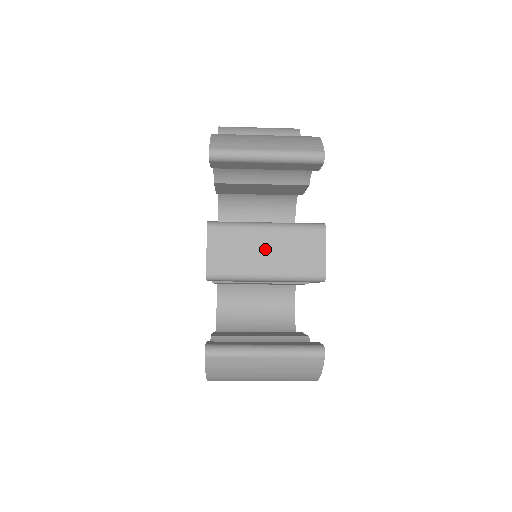
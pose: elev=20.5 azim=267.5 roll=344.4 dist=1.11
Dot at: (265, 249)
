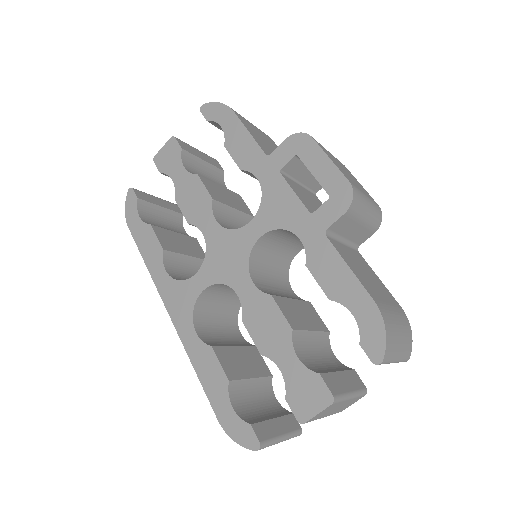
Dot at: (338, 408)
